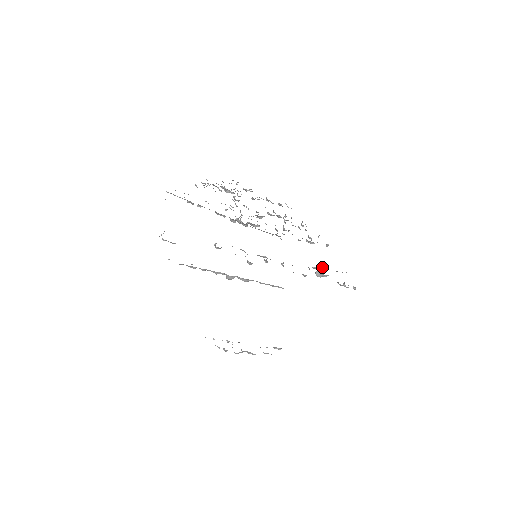
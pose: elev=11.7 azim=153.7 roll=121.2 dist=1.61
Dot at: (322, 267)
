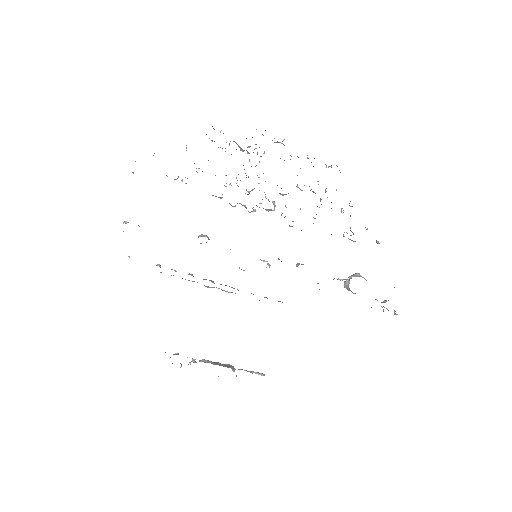
Dot at: (358, 274)
